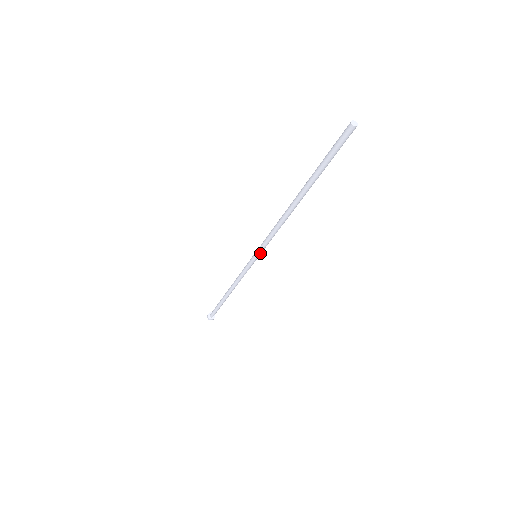
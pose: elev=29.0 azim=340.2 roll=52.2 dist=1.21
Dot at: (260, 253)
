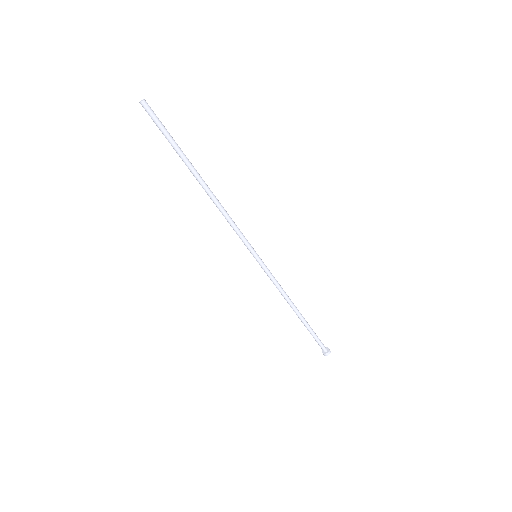
Dot at: (252, 249)
